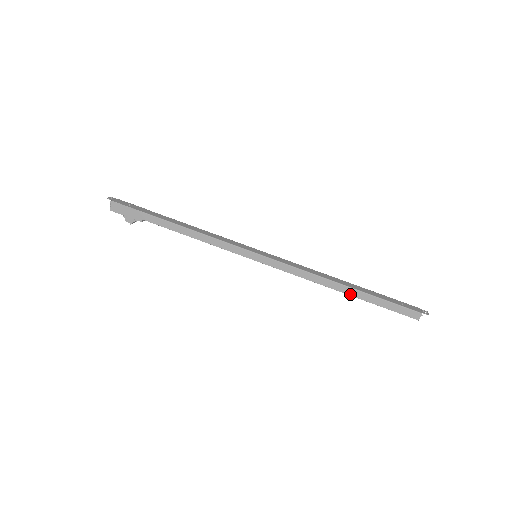
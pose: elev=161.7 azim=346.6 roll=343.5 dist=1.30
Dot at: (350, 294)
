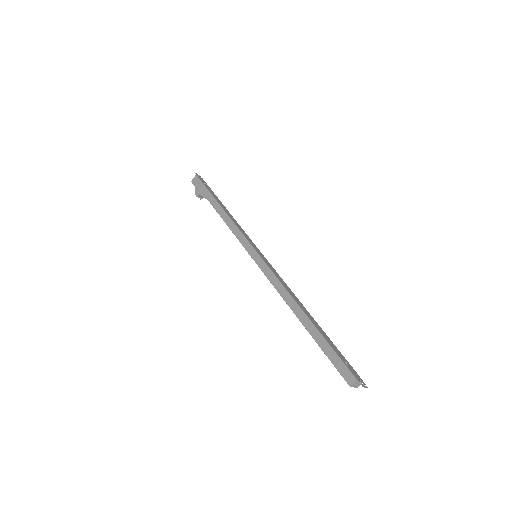
Dot at: (304, 324)
